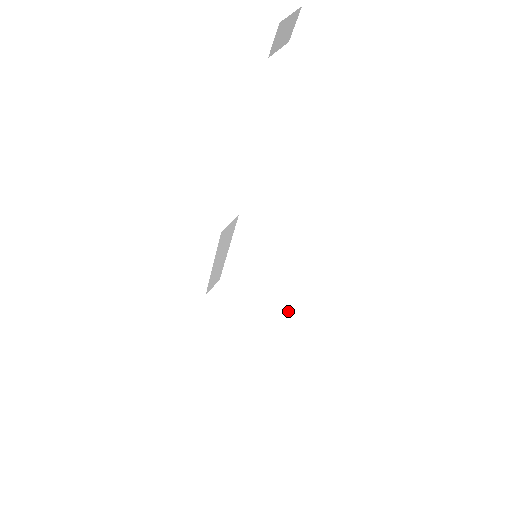
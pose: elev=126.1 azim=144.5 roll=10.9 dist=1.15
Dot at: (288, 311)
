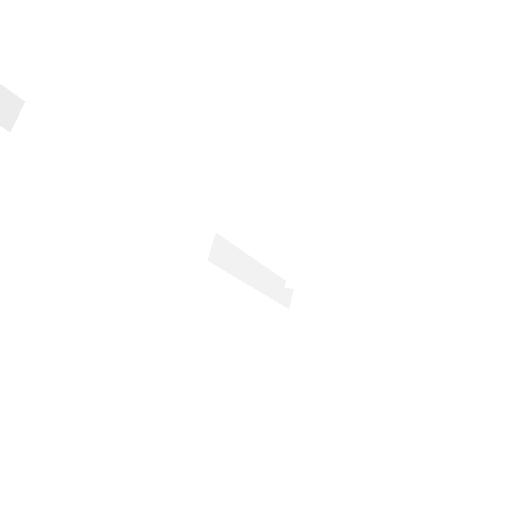
Dot at: (332, 282)
